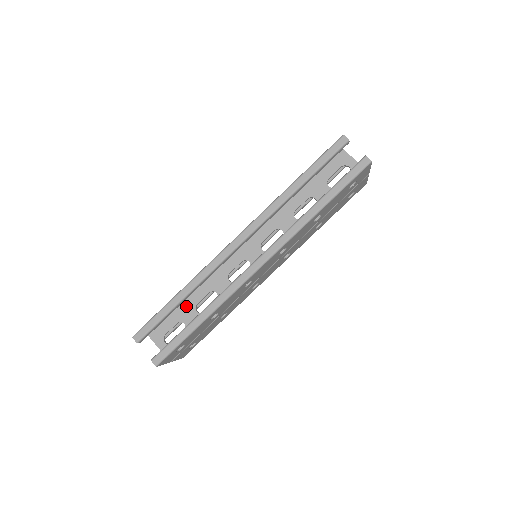
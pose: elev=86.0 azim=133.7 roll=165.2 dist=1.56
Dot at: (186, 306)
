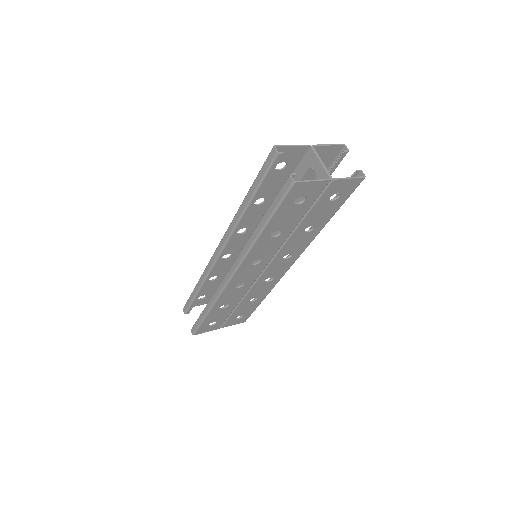
Dot at: occluded
